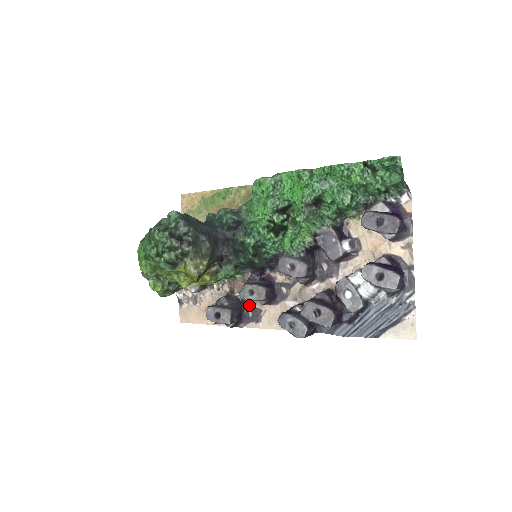
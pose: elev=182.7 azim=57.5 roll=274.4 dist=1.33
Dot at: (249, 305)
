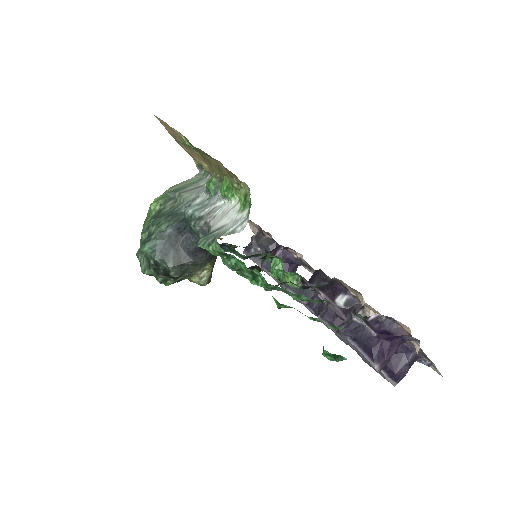
Dot at: occluded
